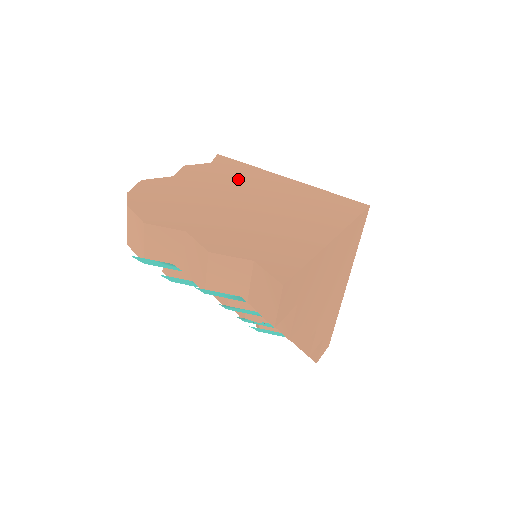
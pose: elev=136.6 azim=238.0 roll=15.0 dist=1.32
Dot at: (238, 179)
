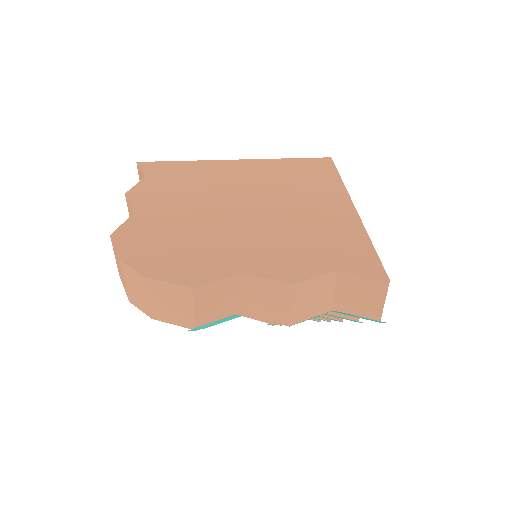
Dot at: (197, 183)
